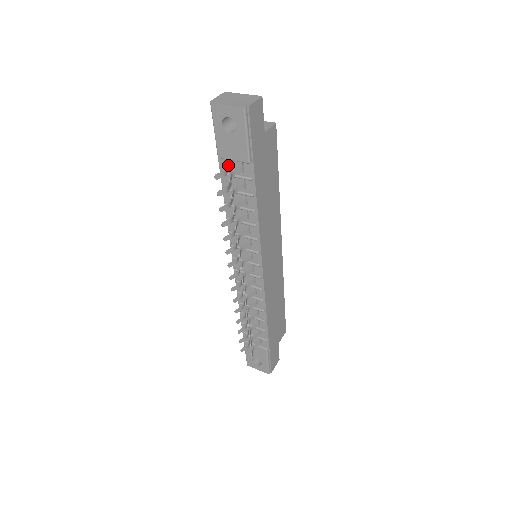
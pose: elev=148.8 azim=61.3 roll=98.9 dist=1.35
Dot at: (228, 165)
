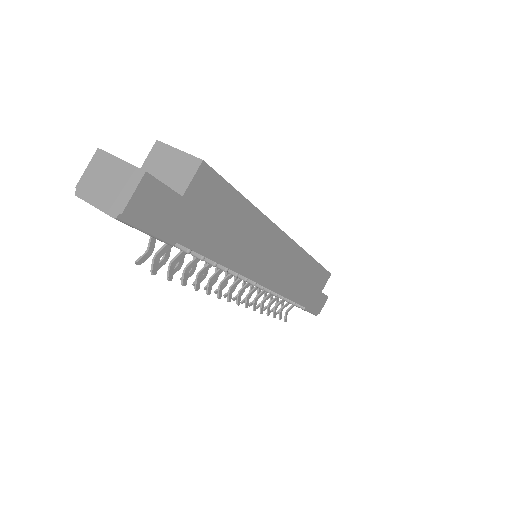
Dot at: occluded
